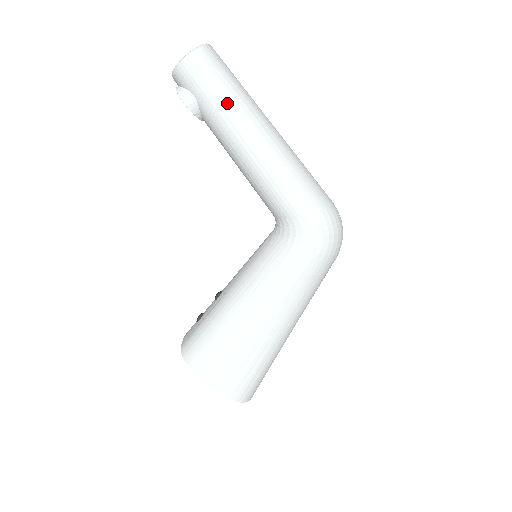
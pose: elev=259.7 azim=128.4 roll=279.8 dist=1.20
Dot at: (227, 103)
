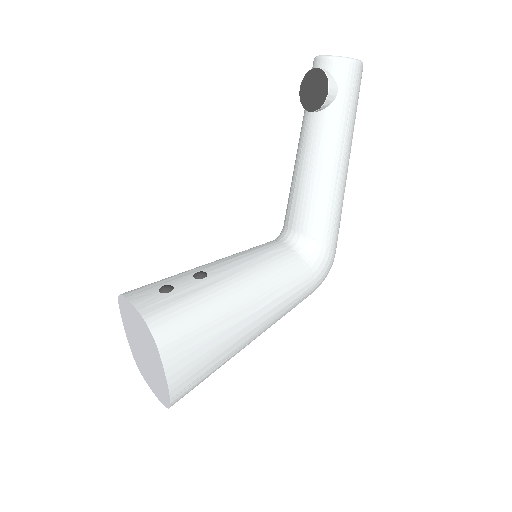
Dot at: (352, 123)
